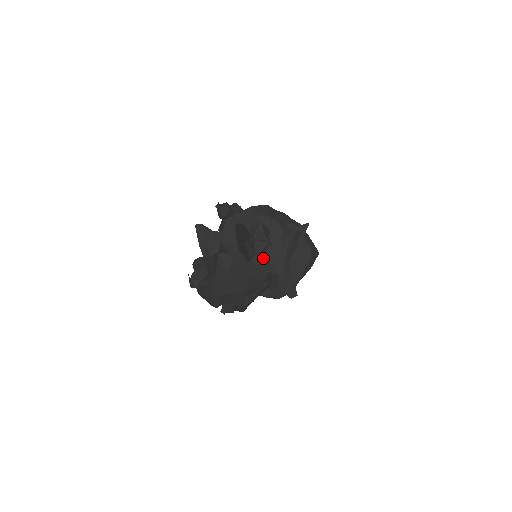
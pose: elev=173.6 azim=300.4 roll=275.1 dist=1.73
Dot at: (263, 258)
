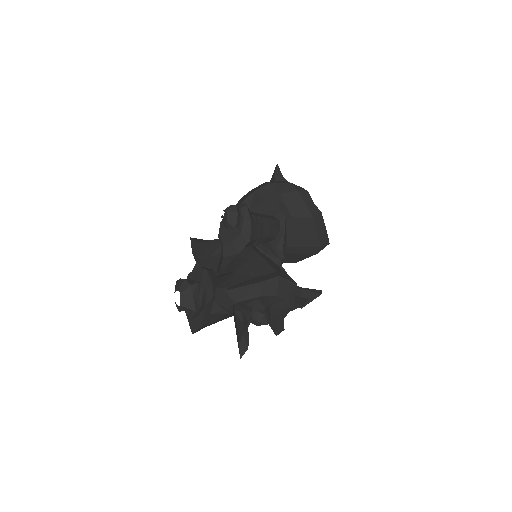
Dot at: occluded
